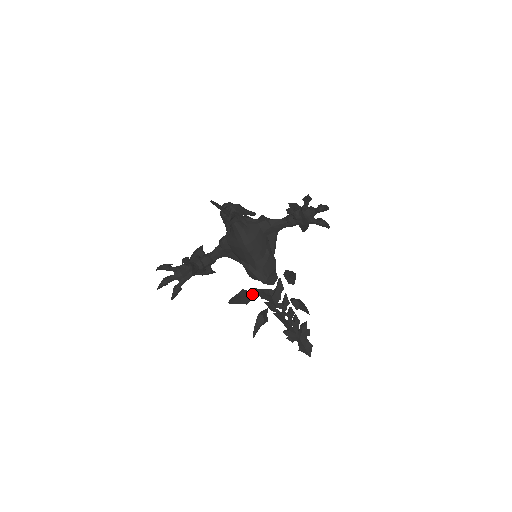
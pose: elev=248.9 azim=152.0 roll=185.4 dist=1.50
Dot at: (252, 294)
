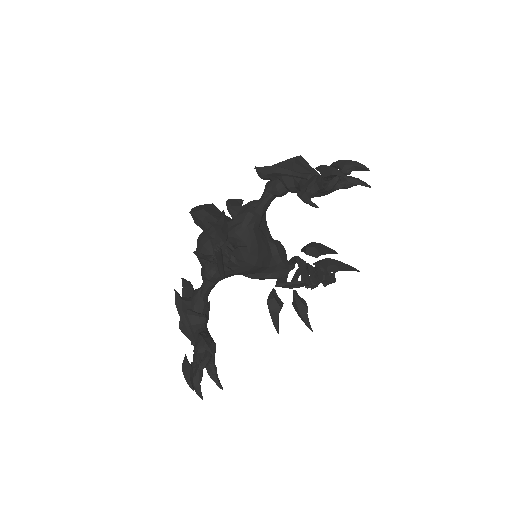
Dot at: (275, 293)
